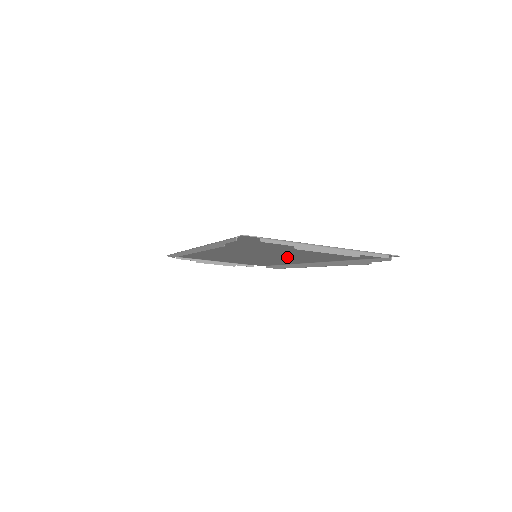
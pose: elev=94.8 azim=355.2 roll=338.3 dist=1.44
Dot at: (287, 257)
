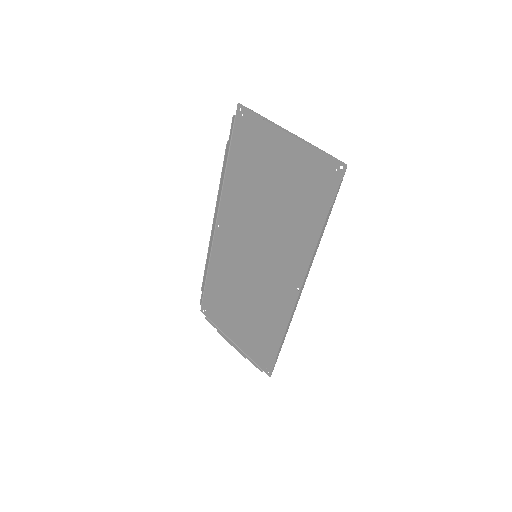
Dot at: (277, 249)
